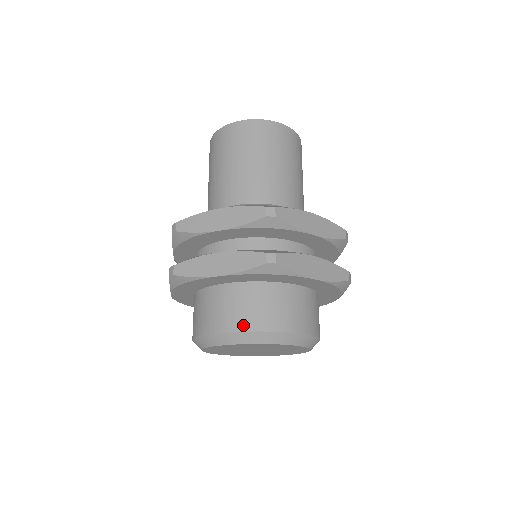
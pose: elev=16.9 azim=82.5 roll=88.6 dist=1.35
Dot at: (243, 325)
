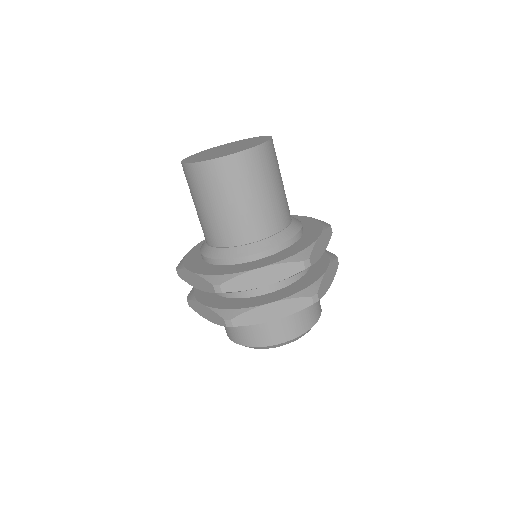
Dot at: (291, 336)
